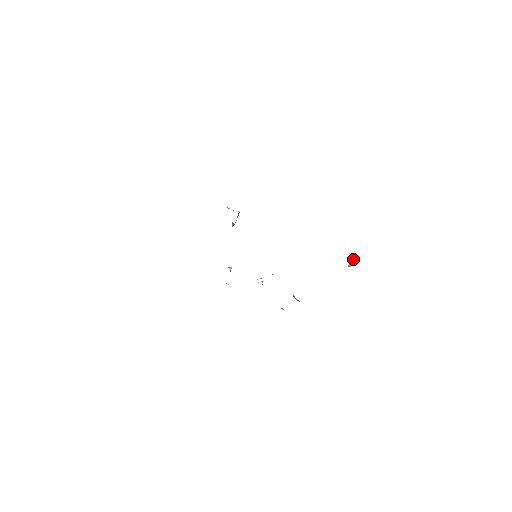
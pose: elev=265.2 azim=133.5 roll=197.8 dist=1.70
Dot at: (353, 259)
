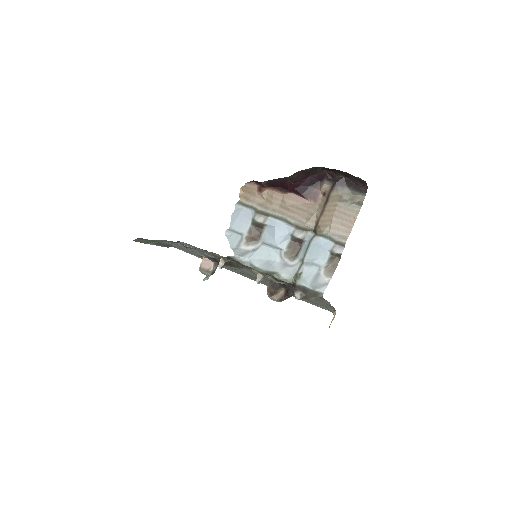
Dot at: (333, 317)
